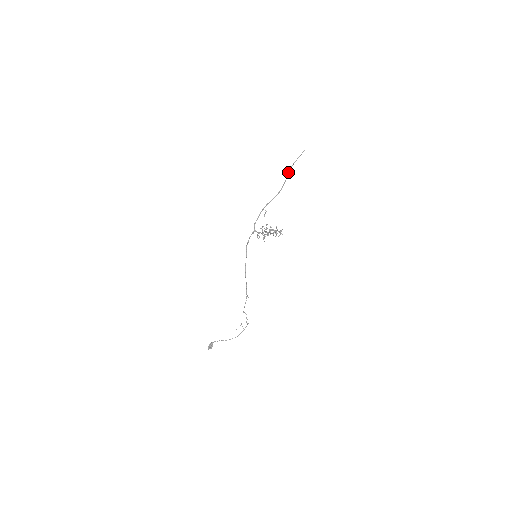
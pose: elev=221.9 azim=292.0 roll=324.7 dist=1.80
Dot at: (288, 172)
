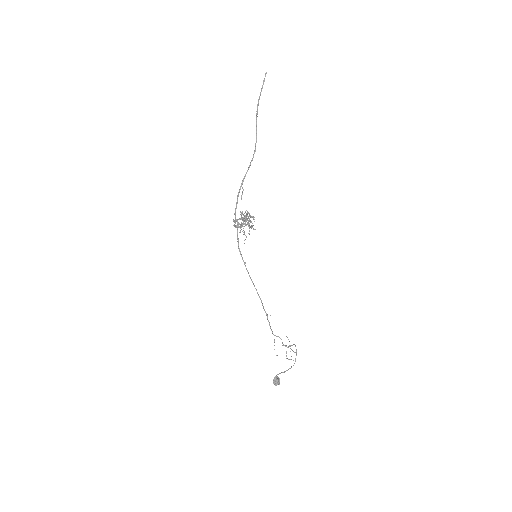
Dot at: occluded
